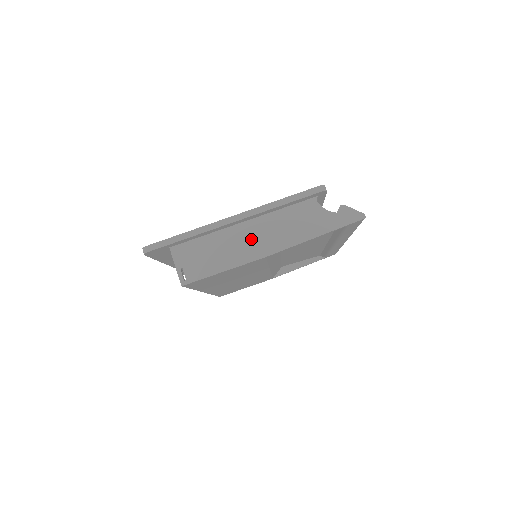
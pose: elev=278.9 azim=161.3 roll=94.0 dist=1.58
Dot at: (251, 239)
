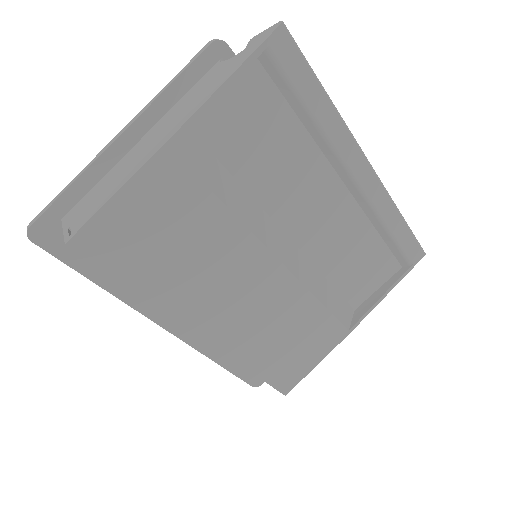
Dot at: (148, 144)
